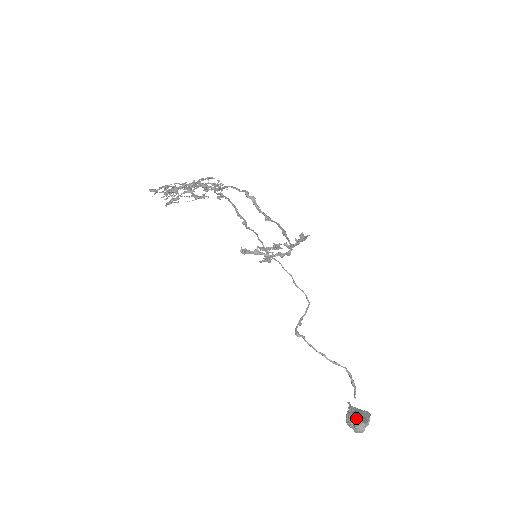
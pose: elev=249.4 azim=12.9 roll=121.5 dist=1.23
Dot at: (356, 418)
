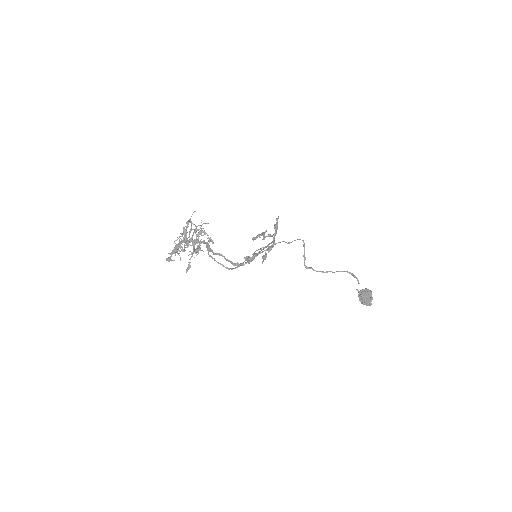
Dot at: (364, 300)
